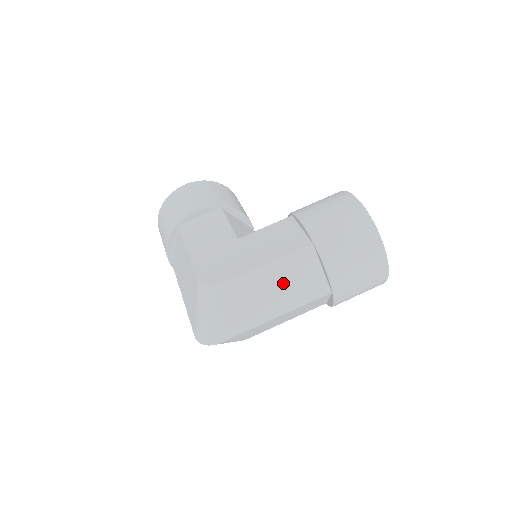
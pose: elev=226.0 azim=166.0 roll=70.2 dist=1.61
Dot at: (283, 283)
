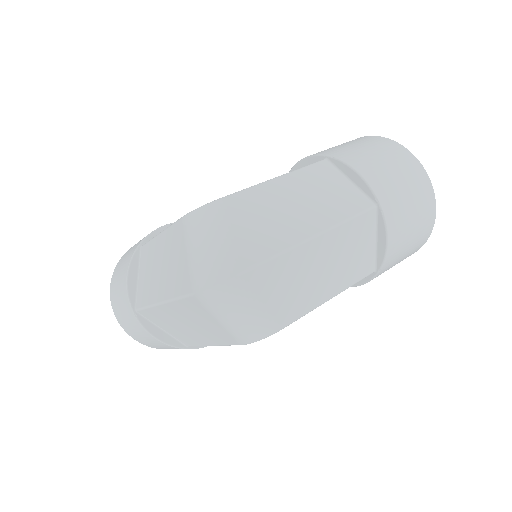
Dot at: (307, 196)
